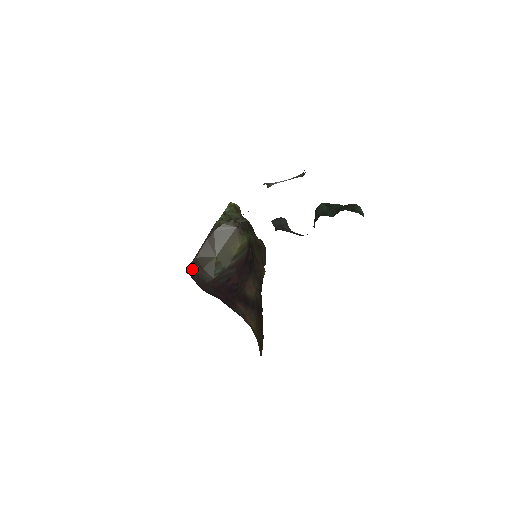
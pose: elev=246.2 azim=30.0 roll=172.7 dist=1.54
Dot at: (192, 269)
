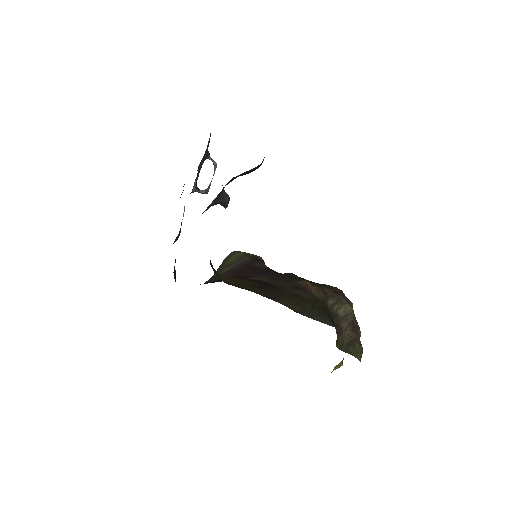
Dot at: occluded
